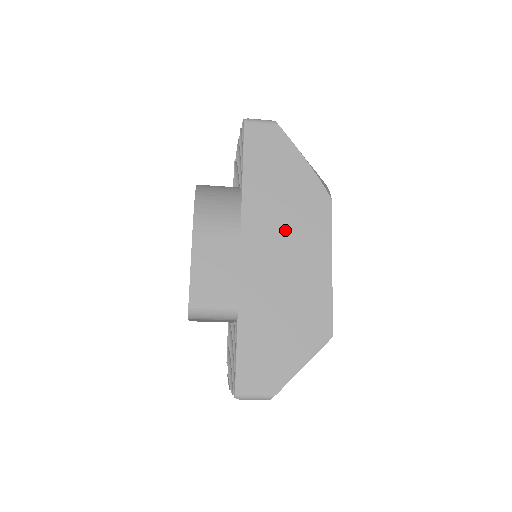
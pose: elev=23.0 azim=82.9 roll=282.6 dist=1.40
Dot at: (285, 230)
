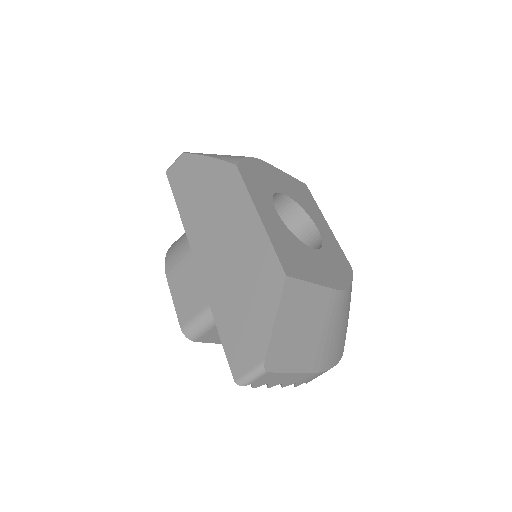
Dot at: (216, 220)
